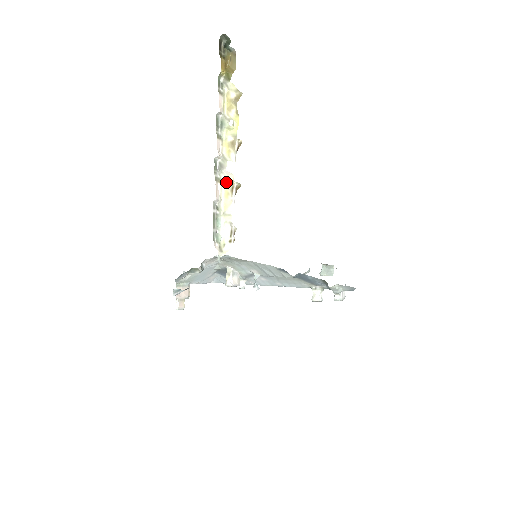
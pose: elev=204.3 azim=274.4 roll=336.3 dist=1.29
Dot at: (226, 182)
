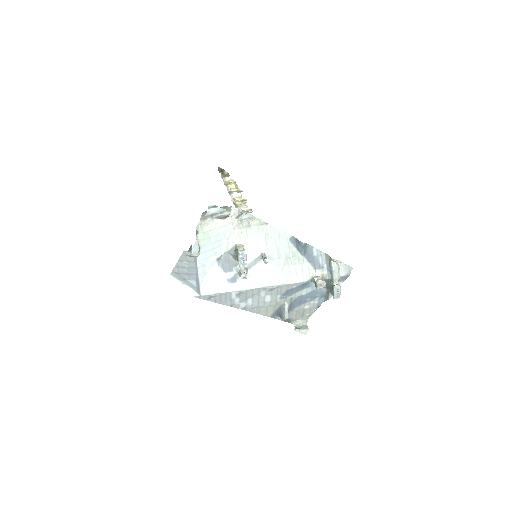
Dot at: (235, 198)
